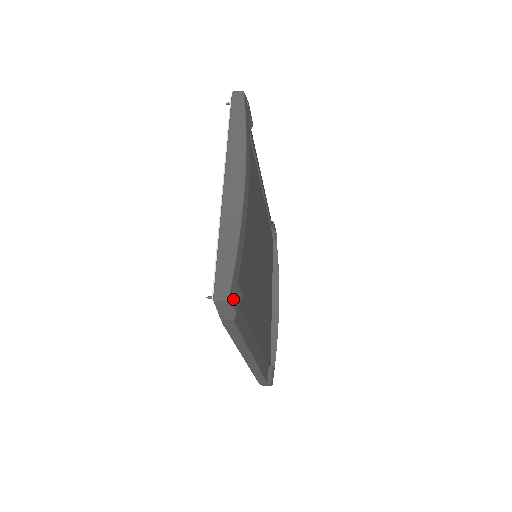
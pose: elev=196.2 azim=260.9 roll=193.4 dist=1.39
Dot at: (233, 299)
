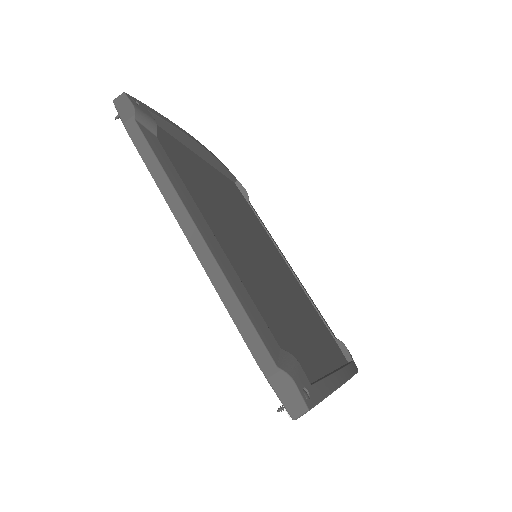
Dot at: (133, 101)
